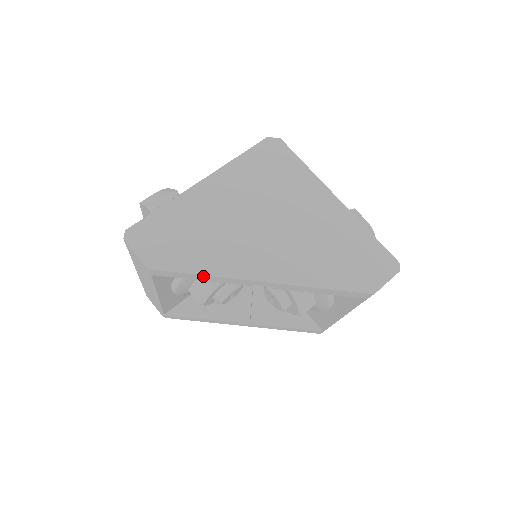
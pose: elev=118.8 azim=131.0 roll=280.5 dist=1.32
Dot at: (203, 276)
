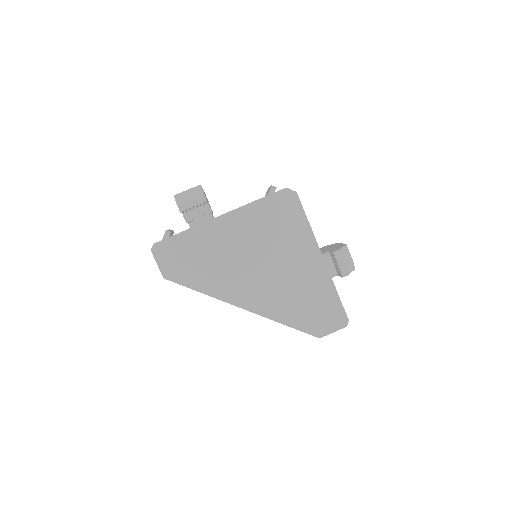
Dot at: (202, 292)
